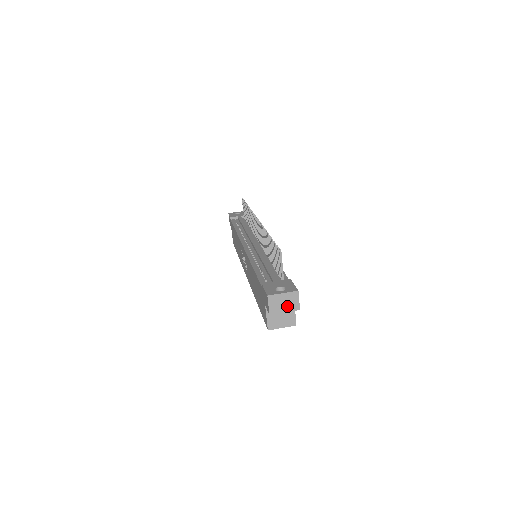
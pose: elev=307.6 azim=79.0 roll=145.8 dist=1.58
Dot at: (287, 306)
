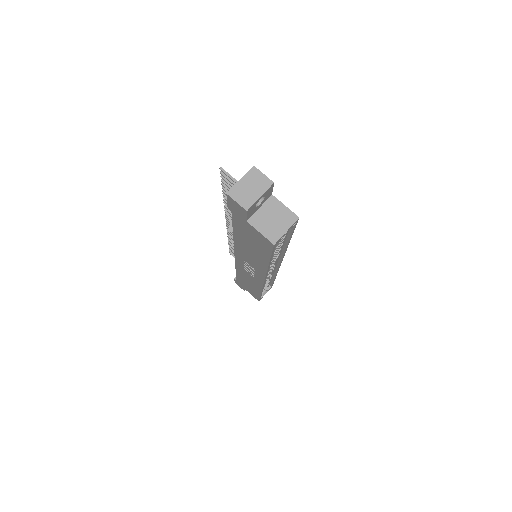
Dot at: (257, 189)
